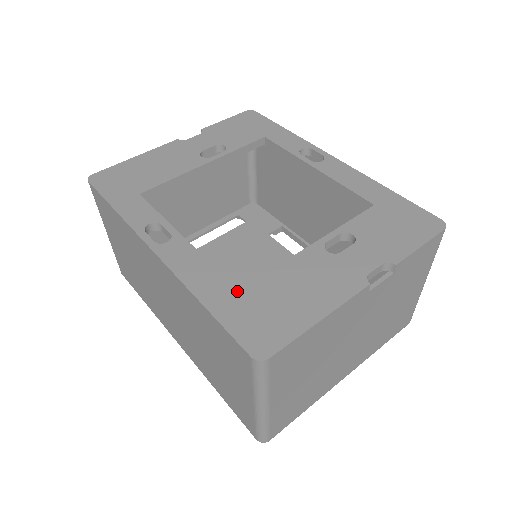
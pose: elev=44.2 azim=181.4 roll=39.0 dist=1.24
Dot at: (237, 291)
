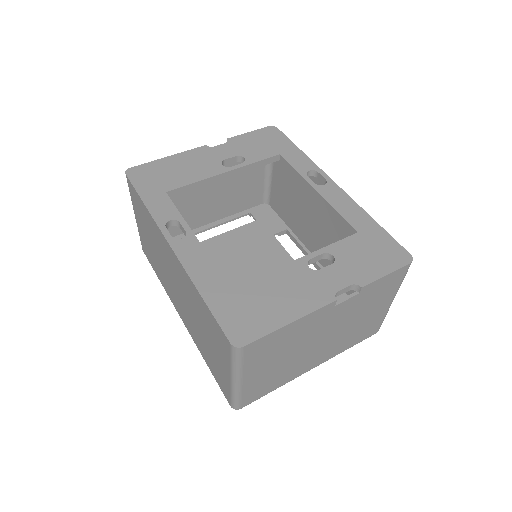
Dot at: (230, 289)
